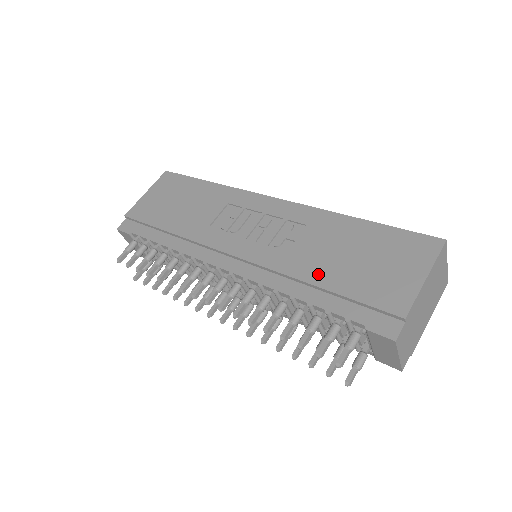
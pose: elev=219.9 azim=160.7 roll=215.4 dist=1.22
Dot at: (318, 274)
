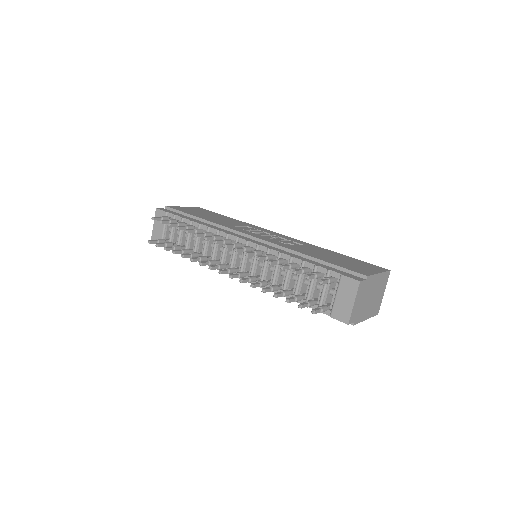
Dot at: (311, 254)
